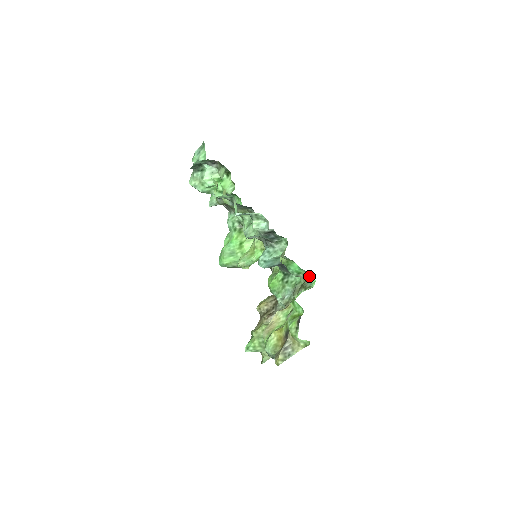
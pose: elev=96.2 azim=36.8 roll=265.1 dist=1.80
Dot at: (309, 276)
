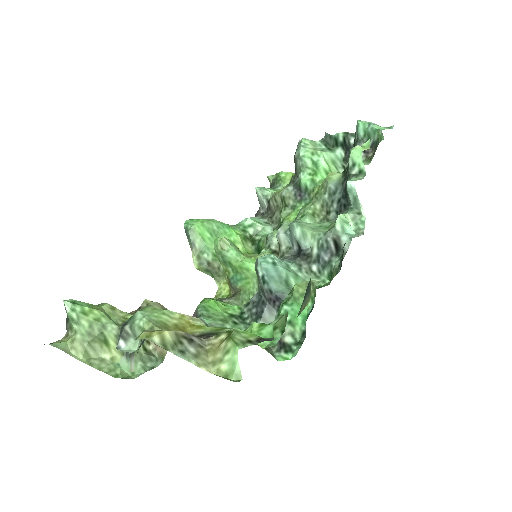
Dot at: (294, 343)
